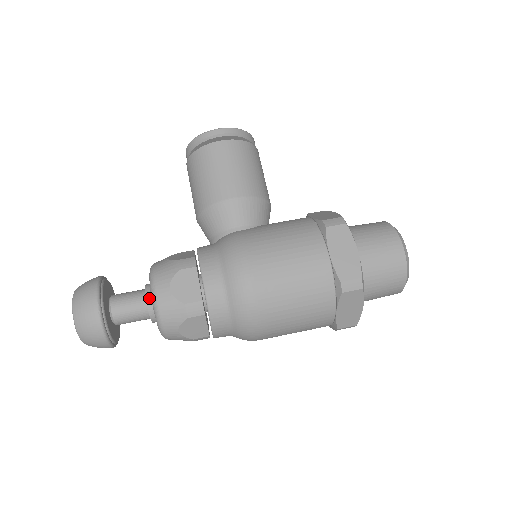
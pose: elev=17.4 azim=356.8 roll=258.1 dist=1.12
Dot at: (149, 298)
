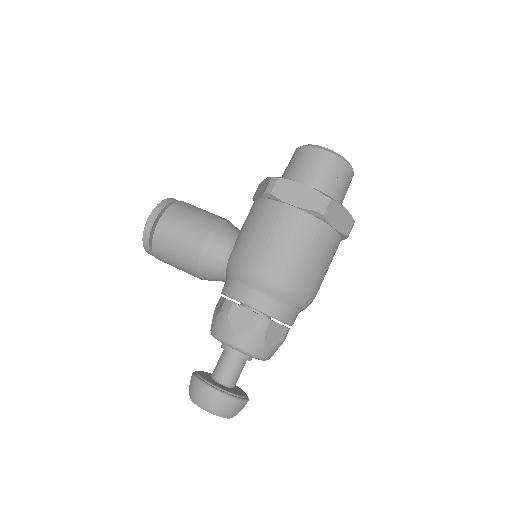
Dot at: (232, 351)
